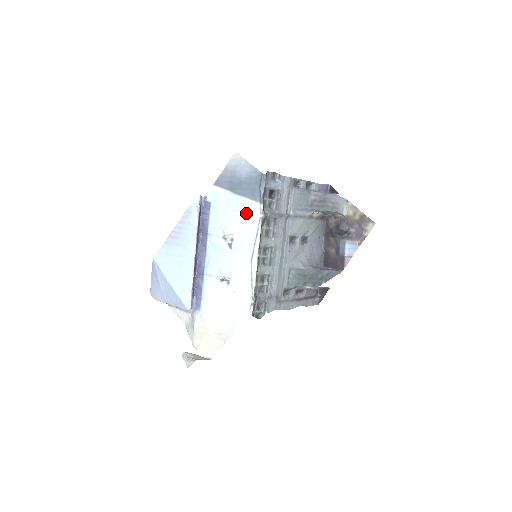
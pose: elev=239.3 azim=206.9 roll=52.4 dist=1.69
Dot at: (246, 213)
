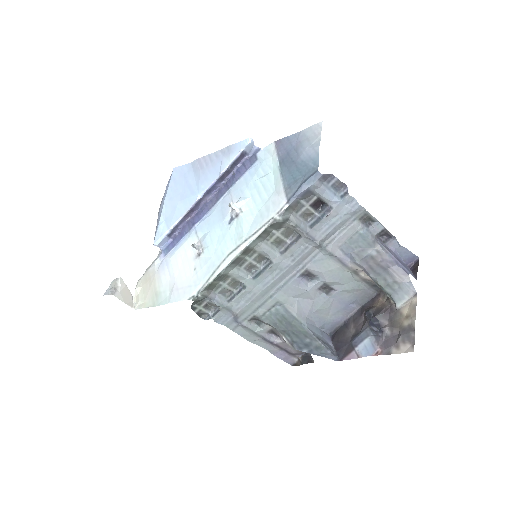
Dot at: (269, 200)
